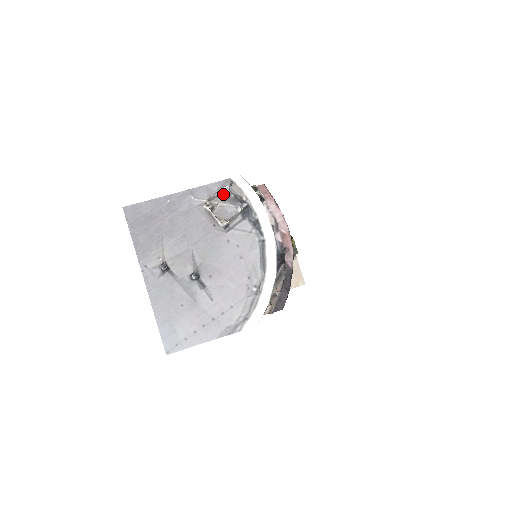
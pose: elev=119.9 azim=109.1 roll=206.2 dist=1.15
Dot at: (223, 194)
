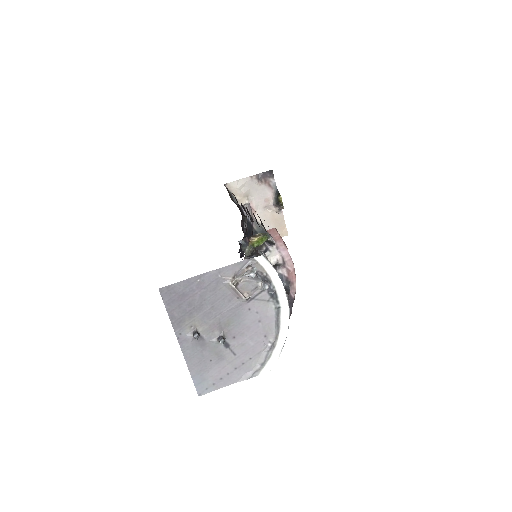
Dot at: (246, 272)
